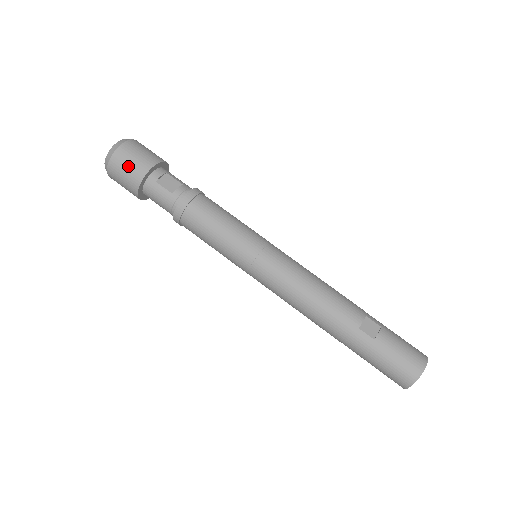
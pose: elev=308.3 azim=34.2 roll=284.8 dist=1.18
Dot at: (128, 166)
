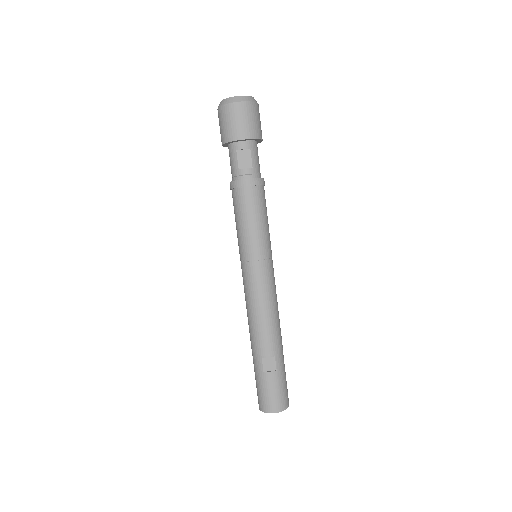
Dot at: (227, 123)
